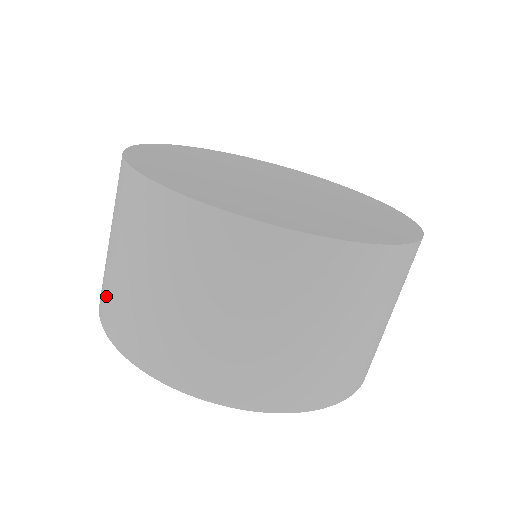
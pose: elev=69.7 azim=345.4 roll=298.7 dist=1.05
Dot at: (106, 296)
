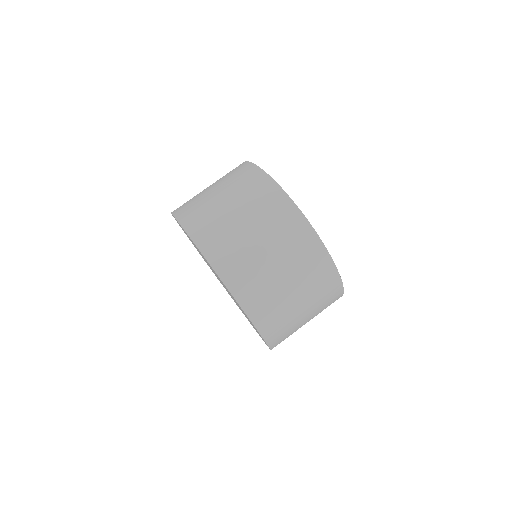
Dot at: occluded
